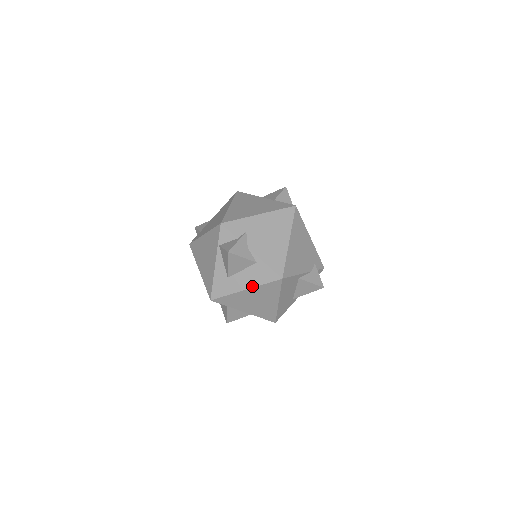
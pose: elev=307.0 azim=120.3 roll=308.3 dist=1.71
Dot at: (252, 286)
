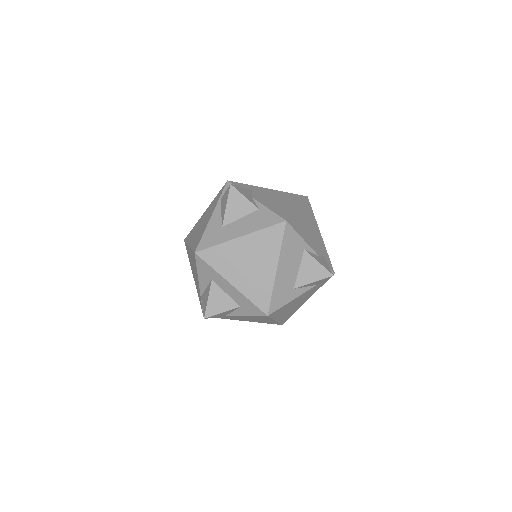
Dot at: (249, 232)
